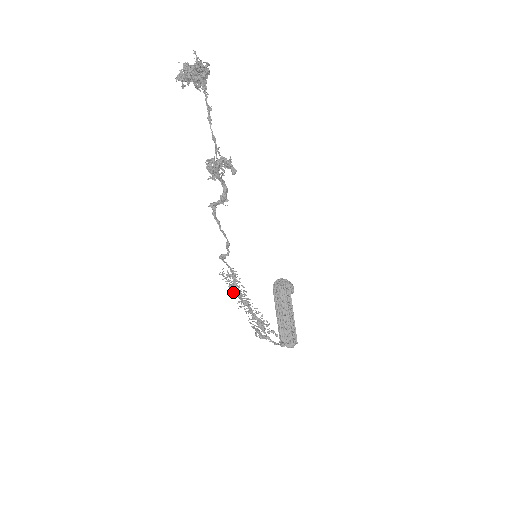
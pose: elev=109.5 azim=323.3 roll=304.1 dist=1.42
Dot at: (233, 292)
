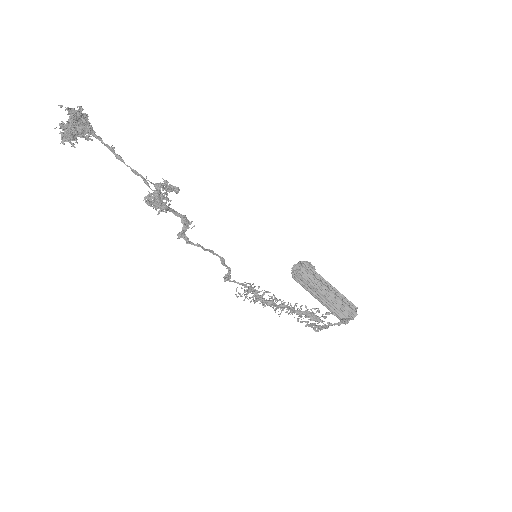
Dot at: (262, 304)
